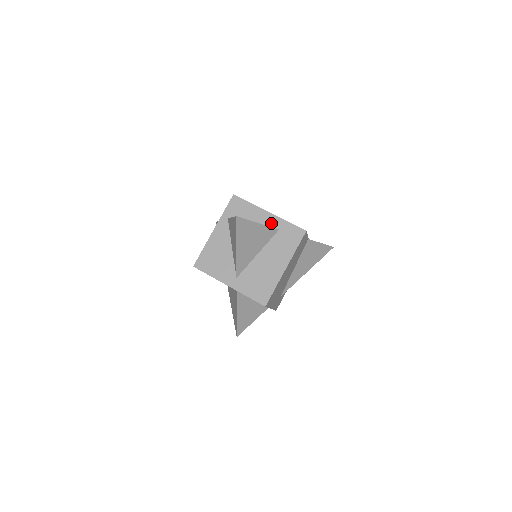
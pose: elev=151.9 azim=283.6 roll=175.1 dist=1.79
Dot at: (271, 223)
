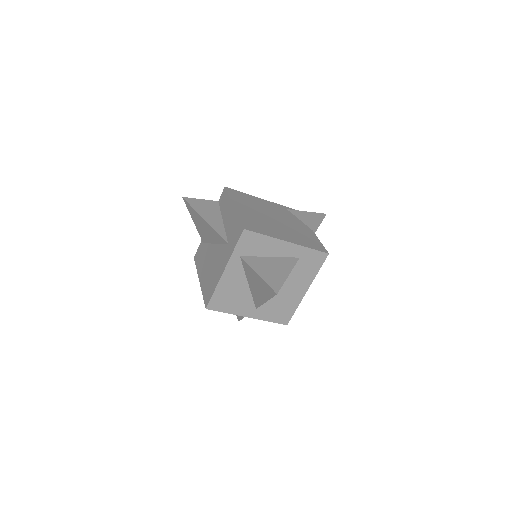
Dot at: (291, 253)
